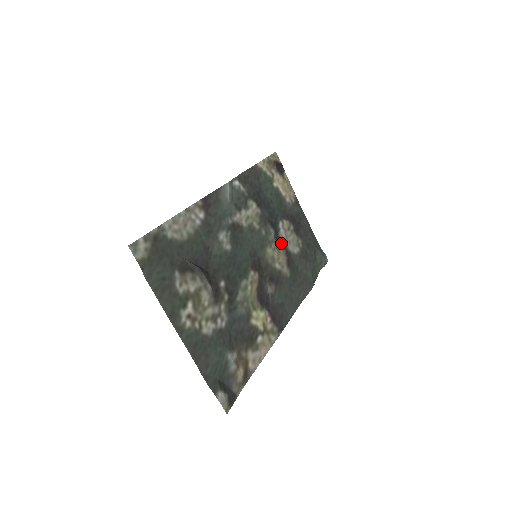
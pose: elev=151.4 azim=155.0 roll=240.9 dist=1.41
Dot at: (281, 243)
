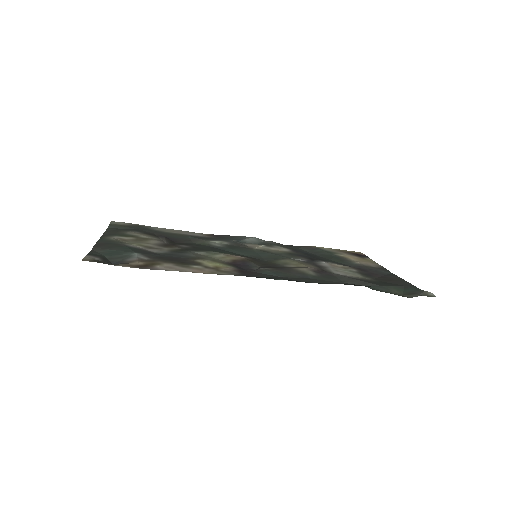
Dot at: (316, 266)
